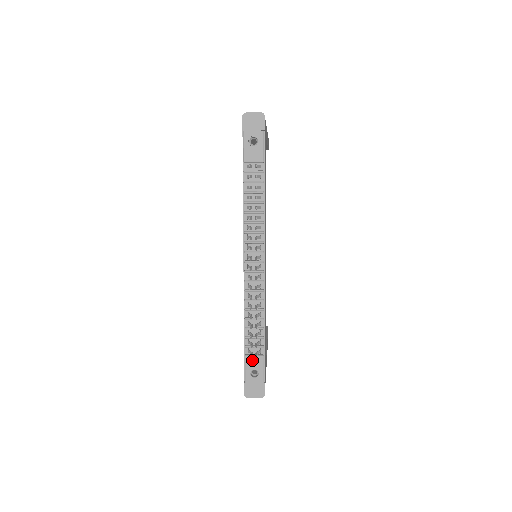
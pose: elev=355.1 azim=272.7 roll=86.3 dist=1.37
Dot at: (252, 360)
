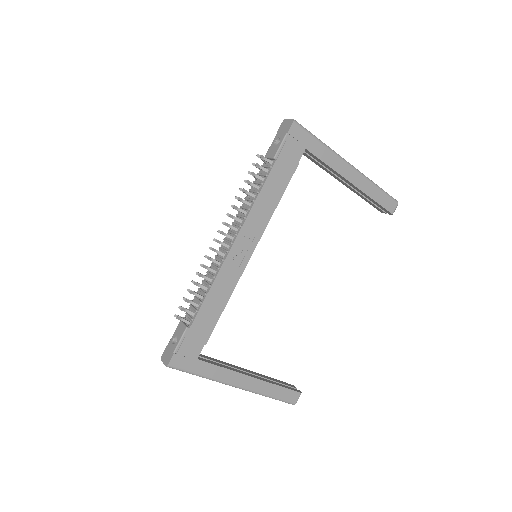
Dot at: (181, 326)
